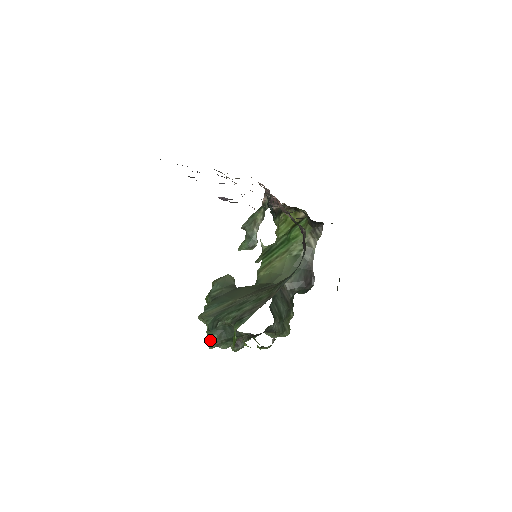
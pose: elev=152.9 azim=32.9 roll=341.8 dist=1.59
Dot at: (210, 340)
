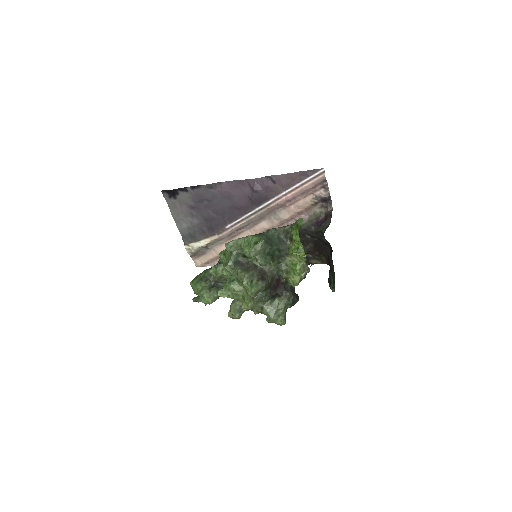
Dot at: (252, 246)
